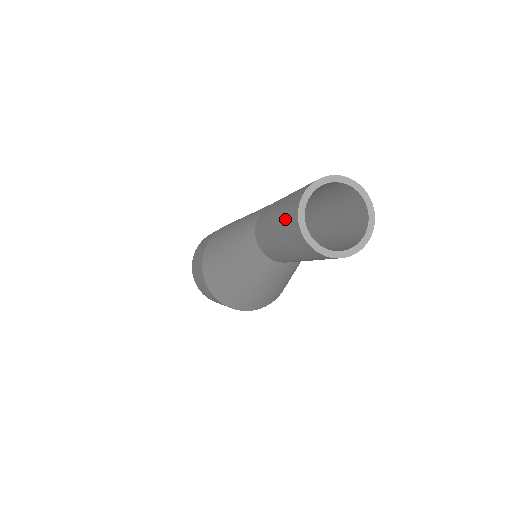
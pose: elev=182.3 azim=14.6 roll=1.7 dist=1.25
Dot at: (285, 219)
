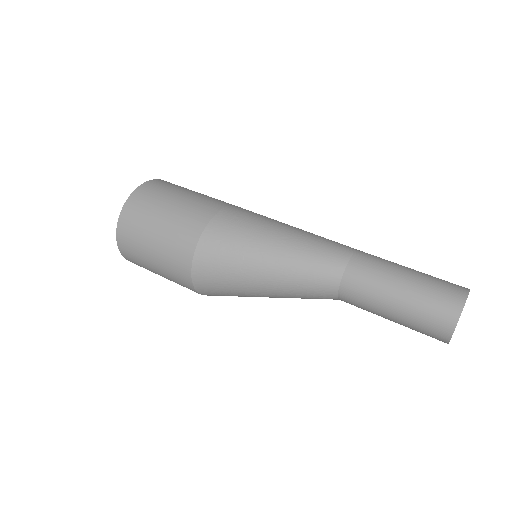
Dot at: (434, 298)
